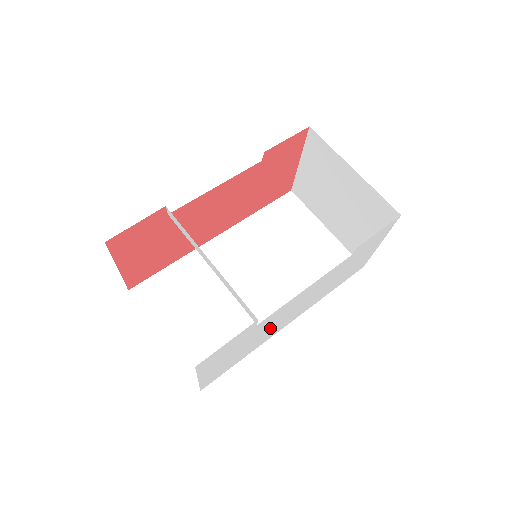
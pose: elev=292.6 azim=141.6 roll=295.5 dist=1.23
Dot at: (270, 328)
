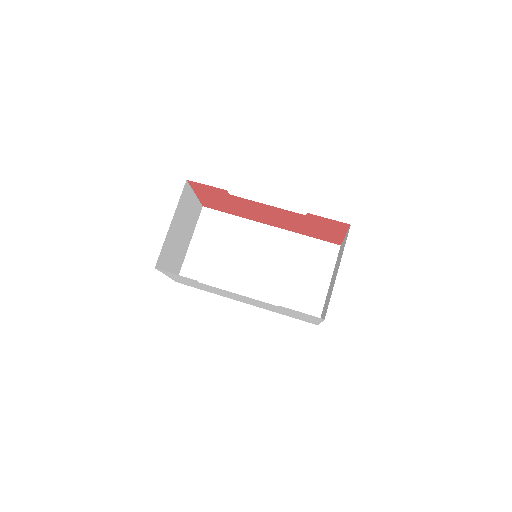
Dot at: (221, 293)
